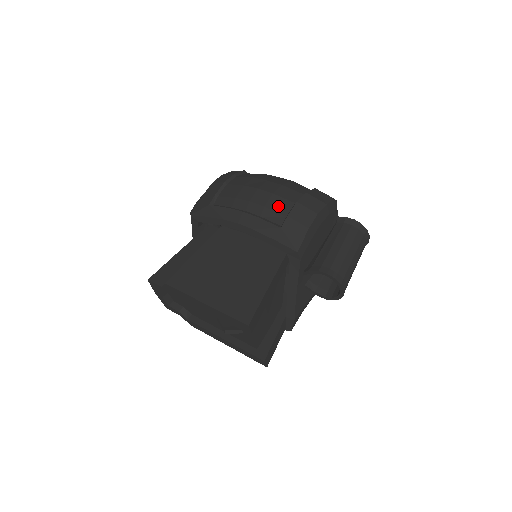
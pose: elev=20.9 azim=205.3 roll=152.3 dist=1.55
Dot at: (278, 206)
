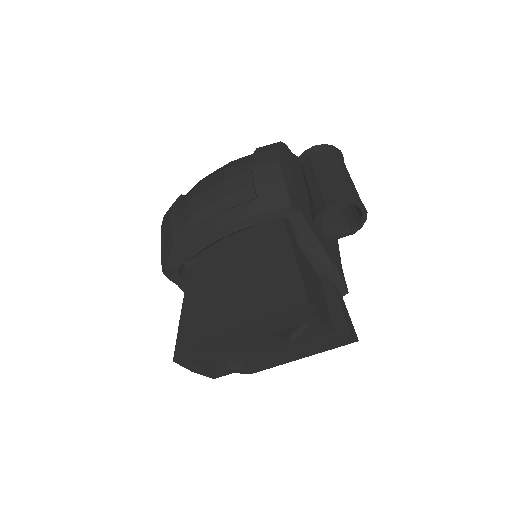
Dot at: (238, 185)
